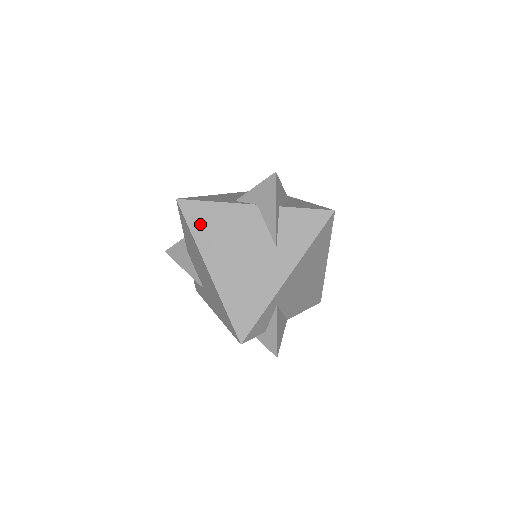
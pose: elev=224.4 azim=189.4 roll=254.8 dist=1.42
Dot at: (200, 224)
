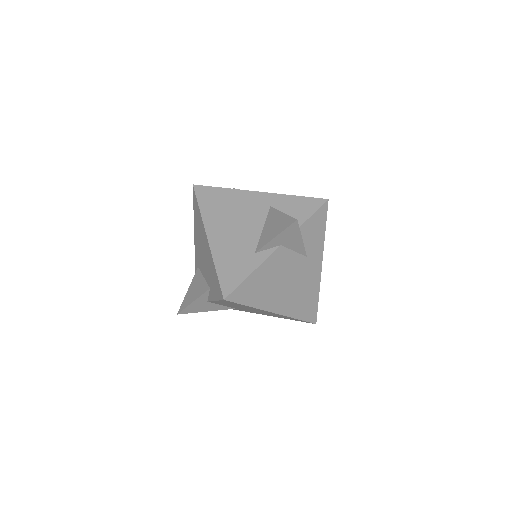
Dot at: (252, 296)
